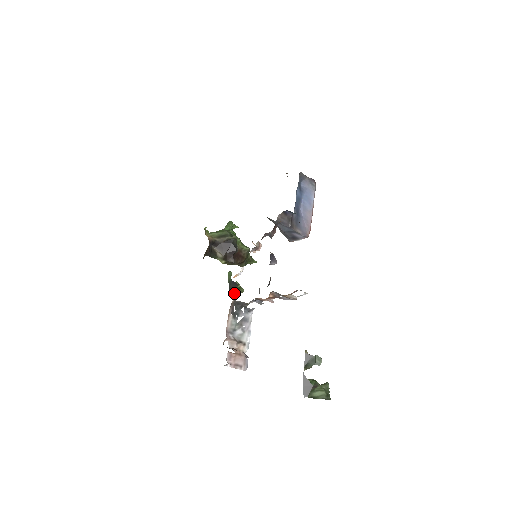
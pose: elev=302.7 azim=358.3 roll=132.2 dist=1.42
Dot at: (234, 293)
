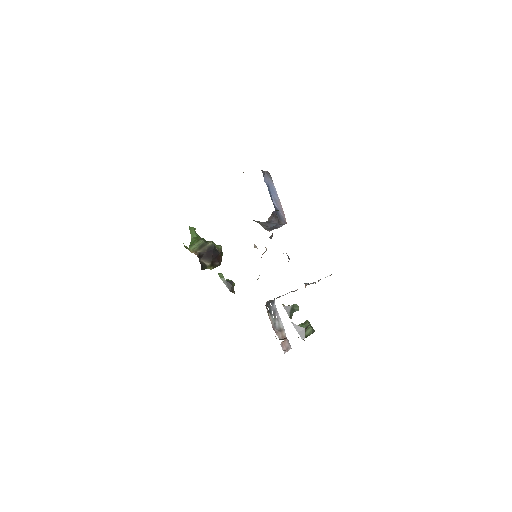
Dot at: (233, 290)
